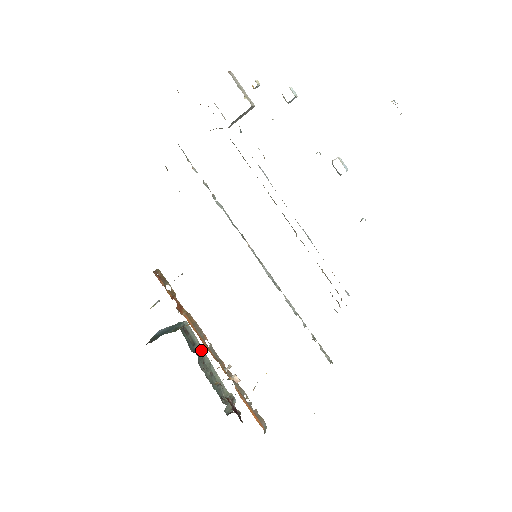
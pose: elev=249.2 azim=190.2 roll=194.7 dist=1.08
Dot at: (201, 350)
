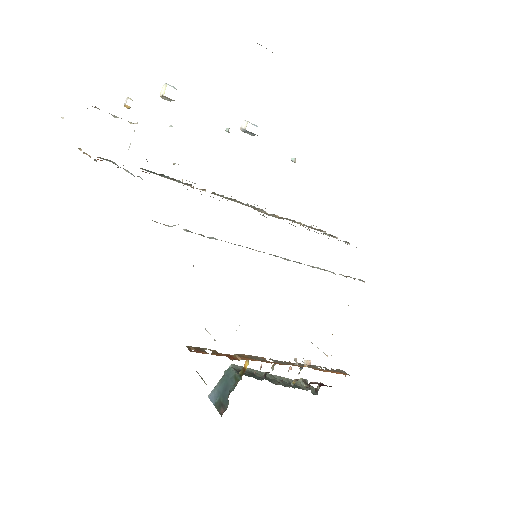
Dot at: (259, 373)
